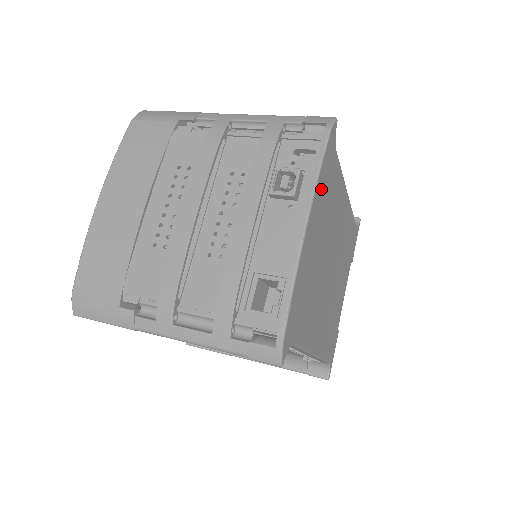
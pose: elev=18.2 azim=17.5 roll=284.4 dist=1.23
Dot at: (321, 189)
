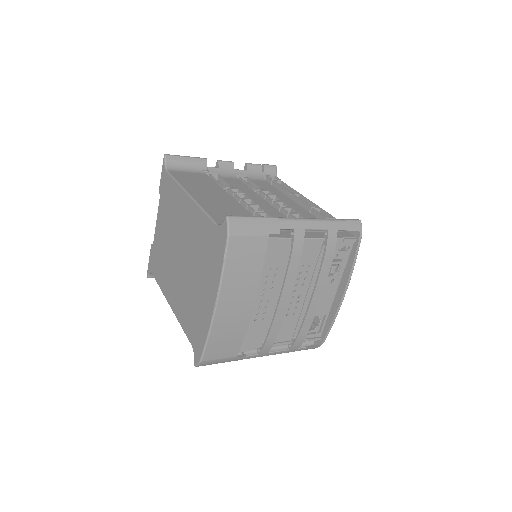
Dot at: occluded
